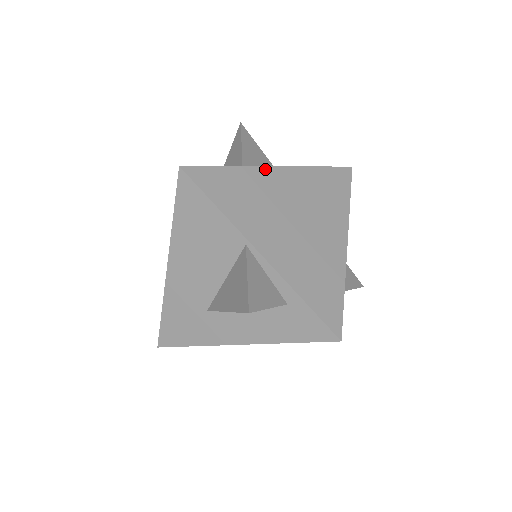
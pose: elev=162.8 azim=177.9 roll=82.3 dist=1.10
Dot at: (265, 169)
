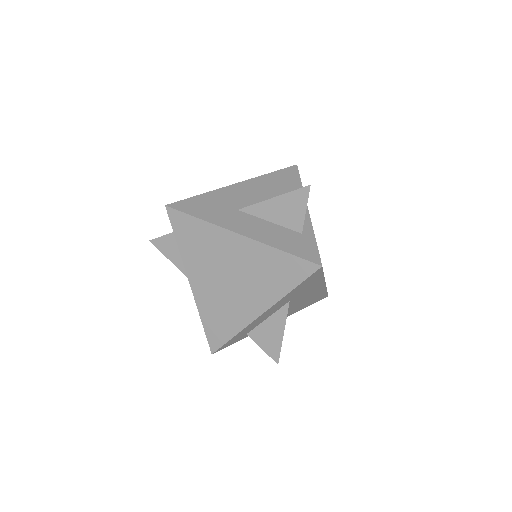
Dot at: occluded
